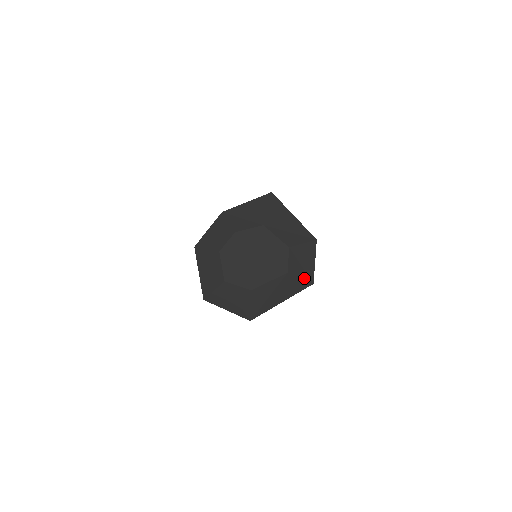
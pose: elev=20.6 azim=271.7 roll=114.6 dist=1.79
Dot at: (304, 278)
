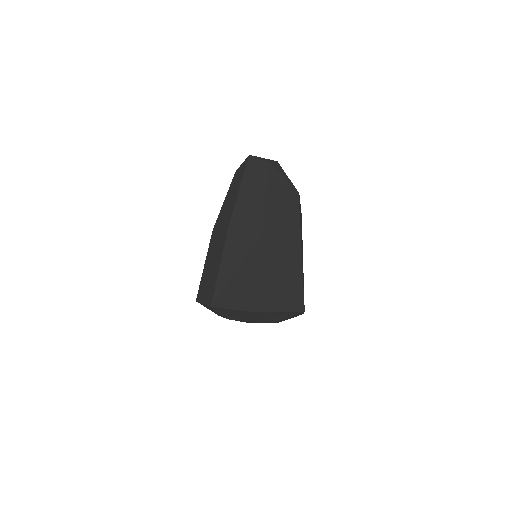
Dot at: occluded
